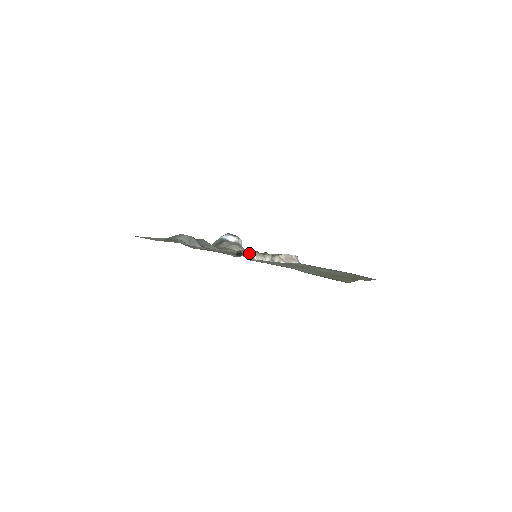
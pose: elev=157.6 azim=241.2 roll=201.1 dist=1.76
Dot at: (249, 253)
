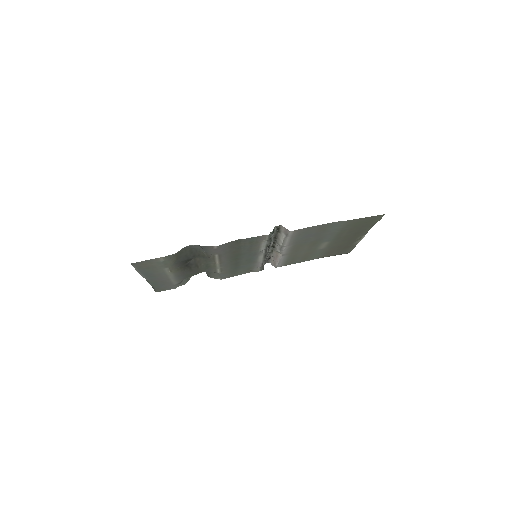
Dot at: (278, 231)
